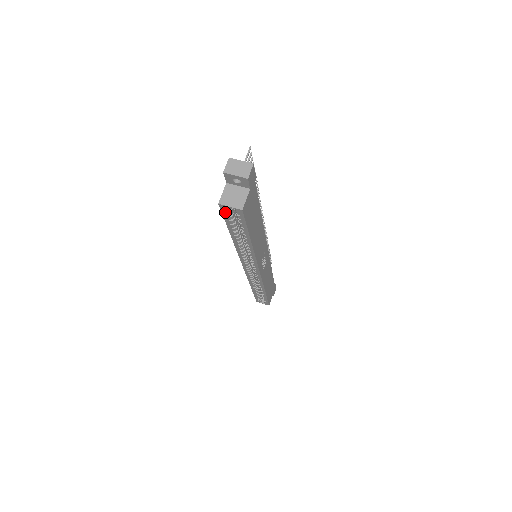
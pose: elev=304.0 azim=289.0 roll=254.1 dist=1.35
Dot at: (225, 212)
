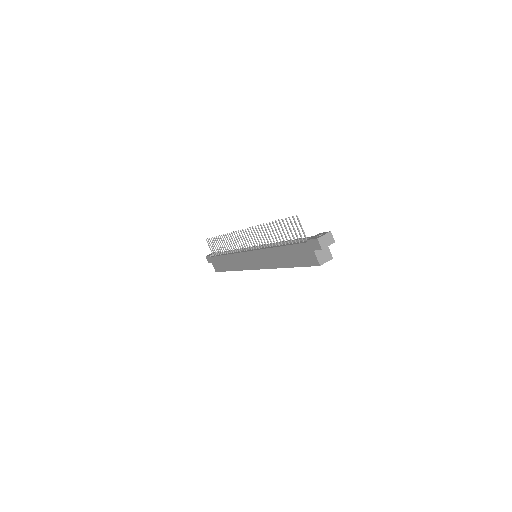
Dot at: (315, 265)
